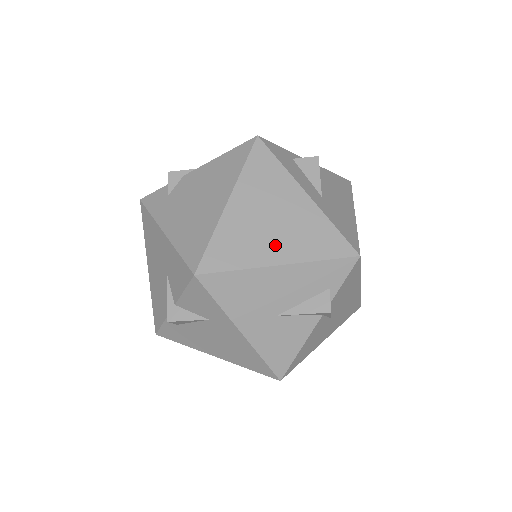
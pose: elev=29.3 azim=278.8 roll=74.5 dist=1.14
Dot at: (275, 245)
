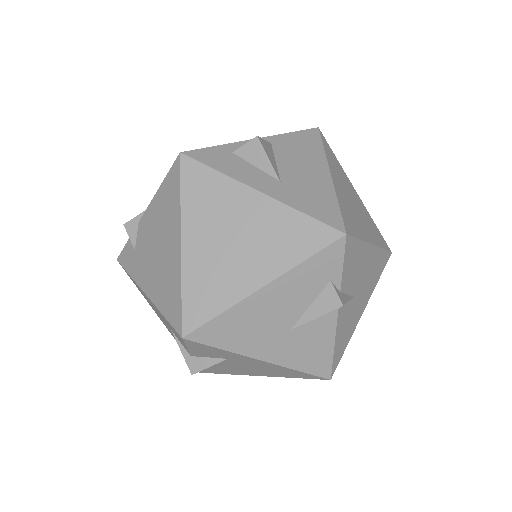
Dot at: (249, 267)
